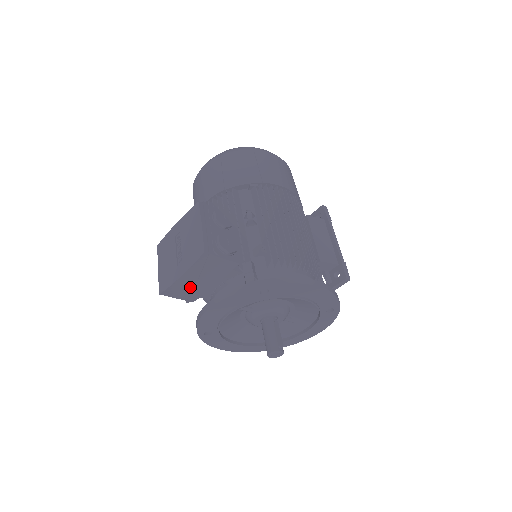
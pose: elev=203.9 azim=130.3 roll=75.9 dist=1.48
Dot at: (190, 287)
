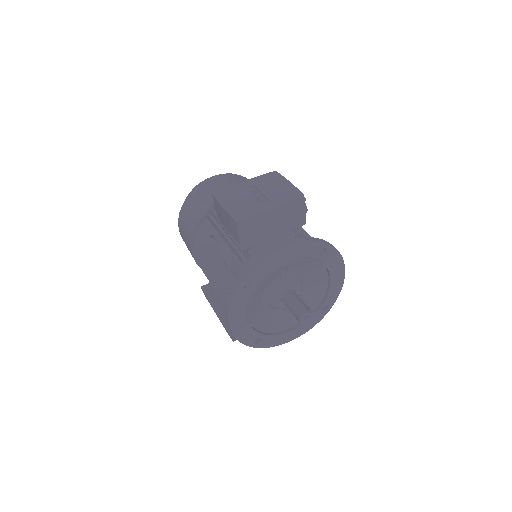
Dot at: (262, 228)
